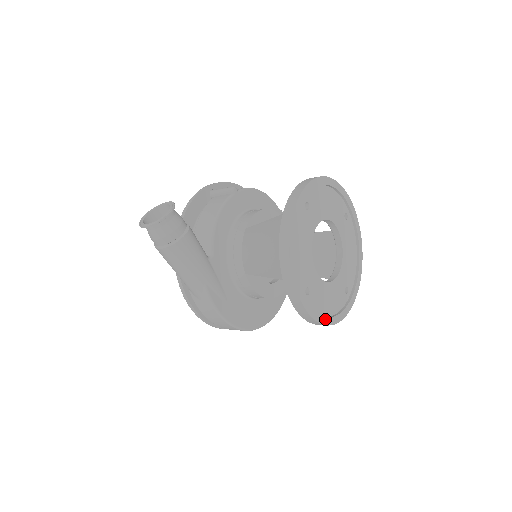
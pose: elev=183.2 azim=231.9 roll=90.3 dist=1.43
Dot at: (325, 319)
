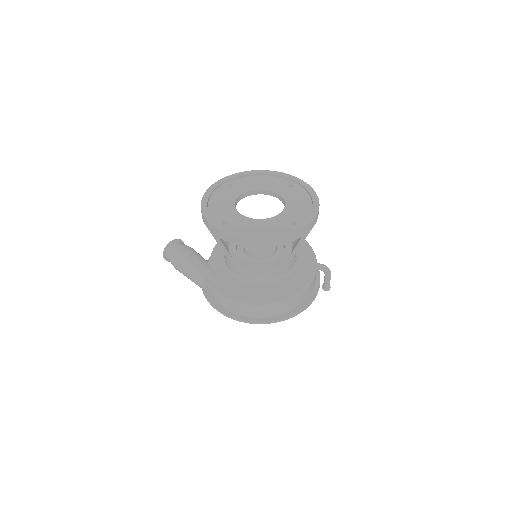
Dot at: (248, 236)
